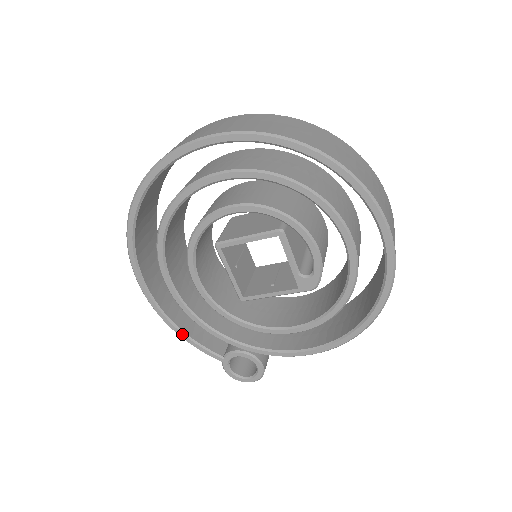
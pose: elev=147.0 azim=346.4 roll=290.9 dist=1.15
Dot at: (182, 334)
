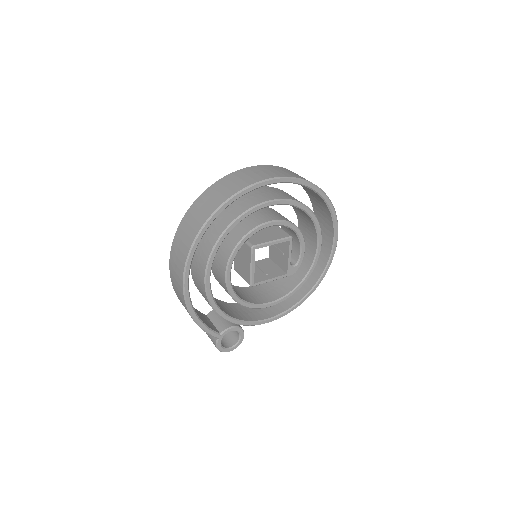
Dot at: (199, 320)
